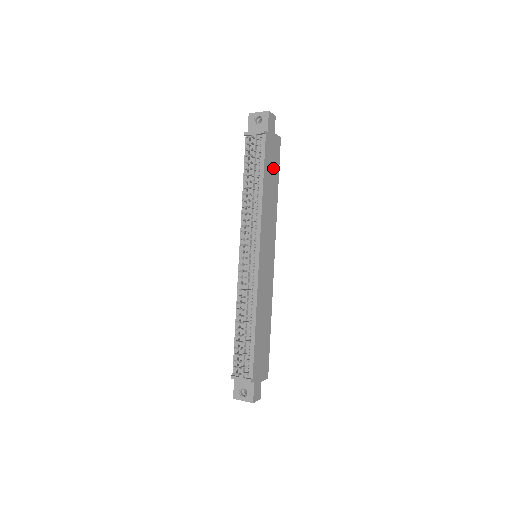
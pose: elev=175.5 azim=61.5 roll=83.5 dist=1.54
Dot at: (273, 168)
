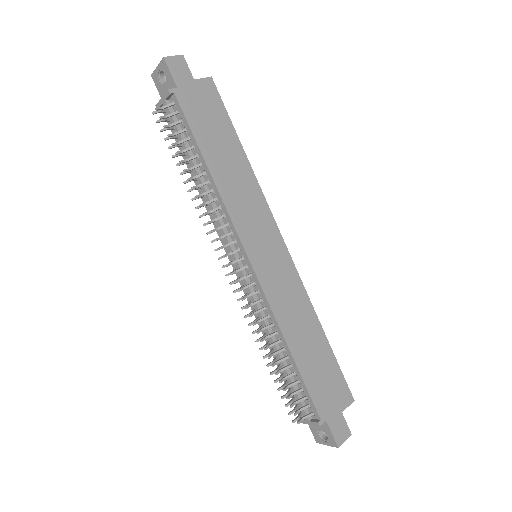
Dot at: (217, 128)
